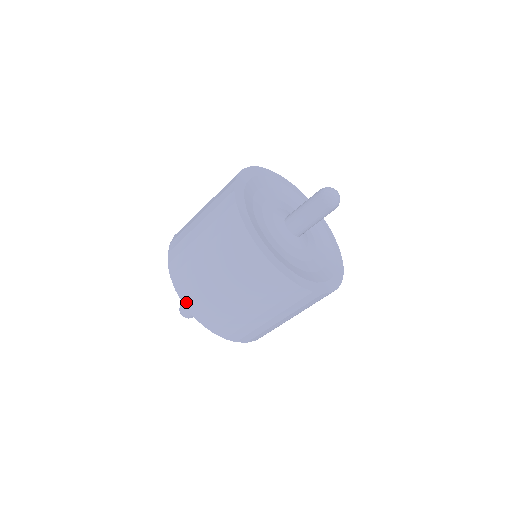
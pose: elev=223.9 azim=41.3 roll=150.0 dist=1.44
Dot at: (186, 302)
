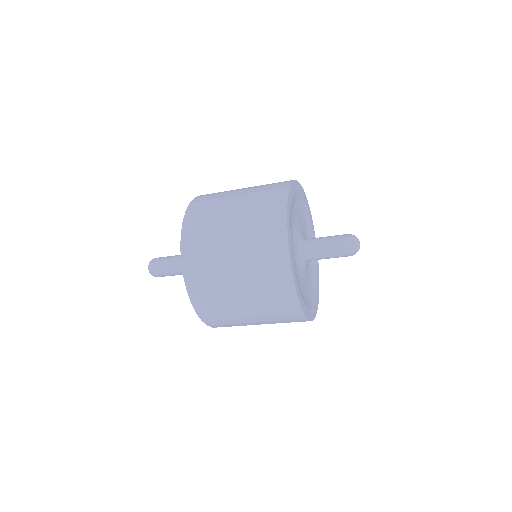
Dot at: (191, 292)
